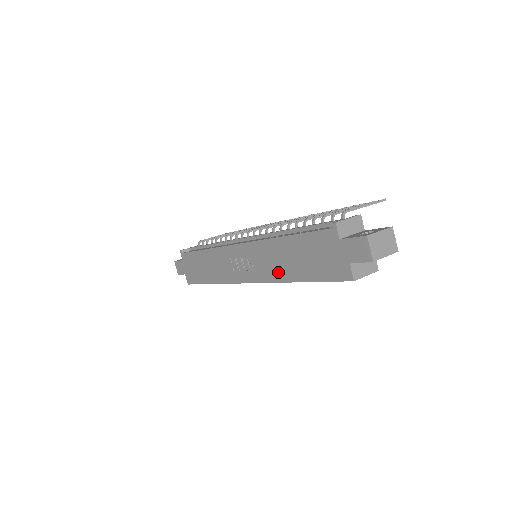
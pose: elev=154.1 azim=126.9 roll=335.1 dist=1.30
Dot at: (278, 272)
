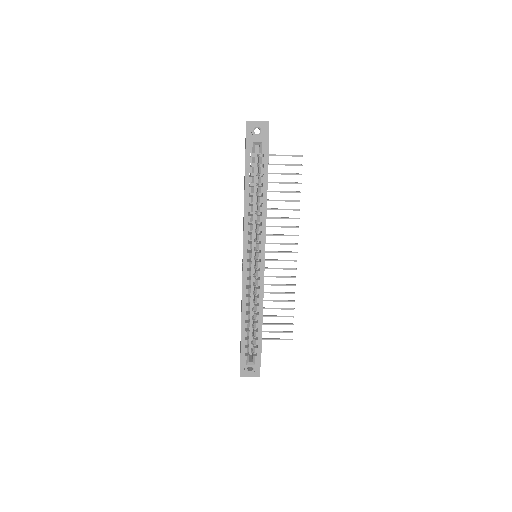
Dot at: occluded
